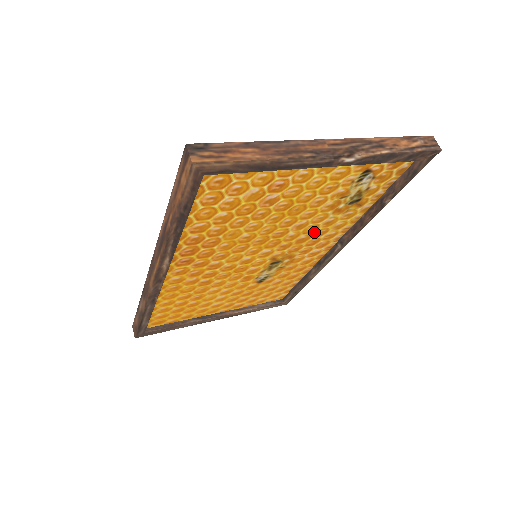
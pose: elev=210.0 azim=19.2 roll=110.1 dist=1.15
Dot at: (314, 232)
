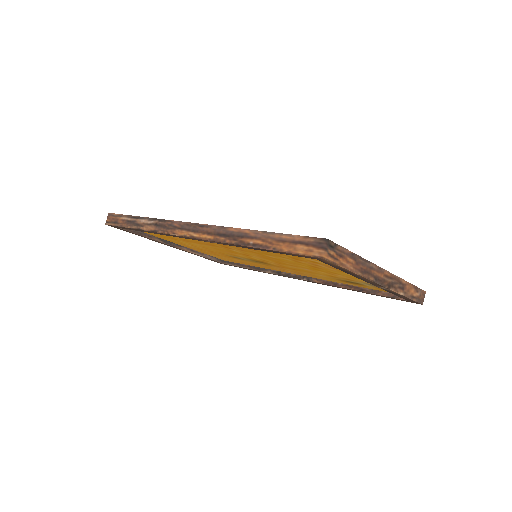
Dot at: (305, 272)
